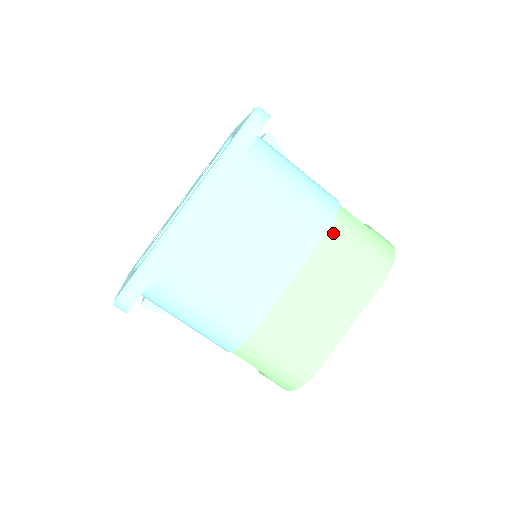
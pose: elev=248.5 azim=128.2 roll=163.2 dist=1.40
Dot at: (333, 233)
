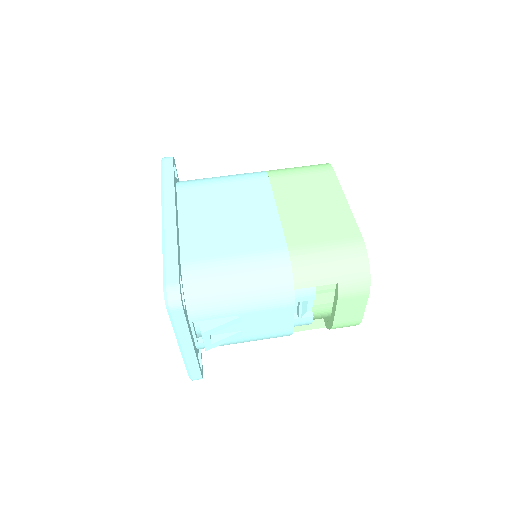
Dot at: (272, 175)
